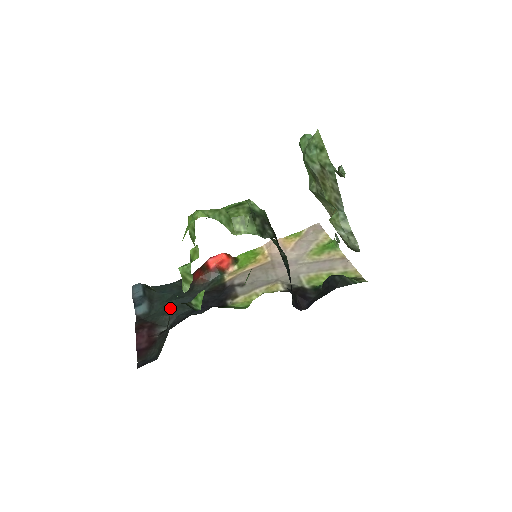
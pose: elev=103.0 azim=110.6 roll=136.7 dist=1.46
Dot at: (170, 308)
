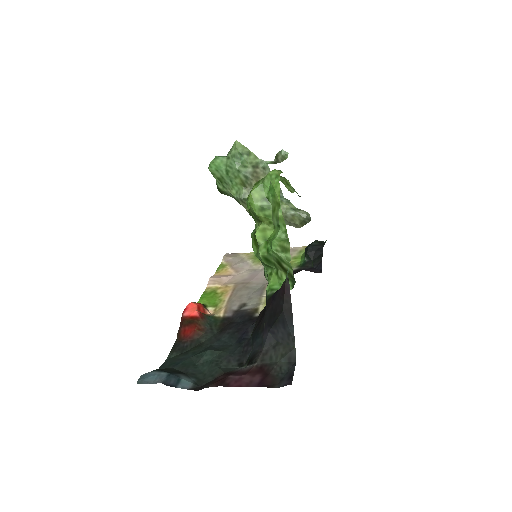
Dot at: (214, 358)
